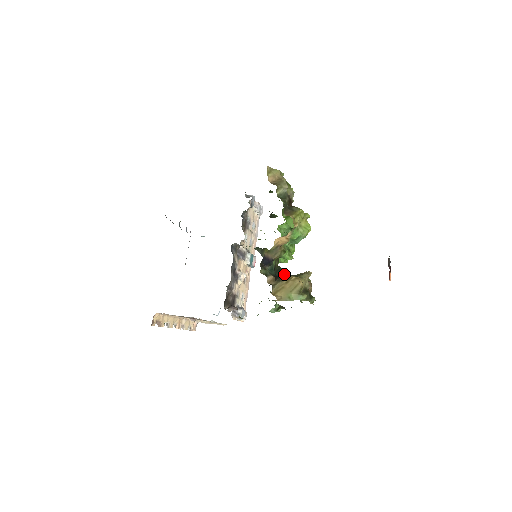
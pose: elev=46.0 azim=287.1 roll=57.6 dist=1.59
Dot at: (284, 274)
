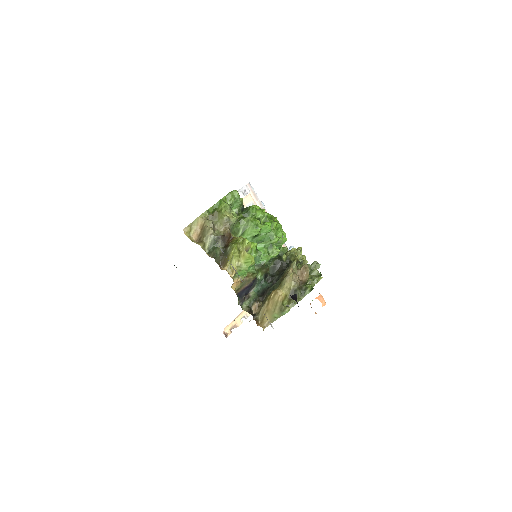
Dot at: (282, 265)
